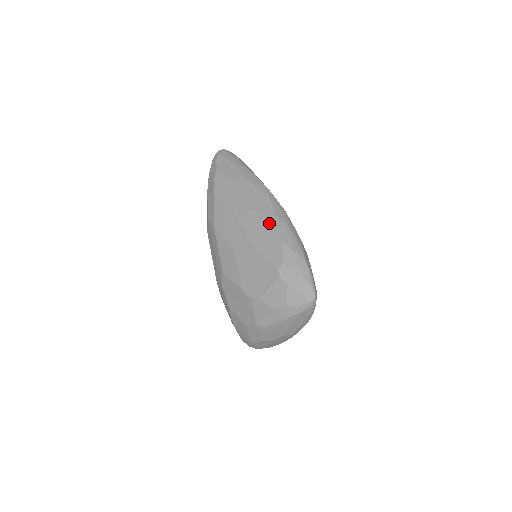
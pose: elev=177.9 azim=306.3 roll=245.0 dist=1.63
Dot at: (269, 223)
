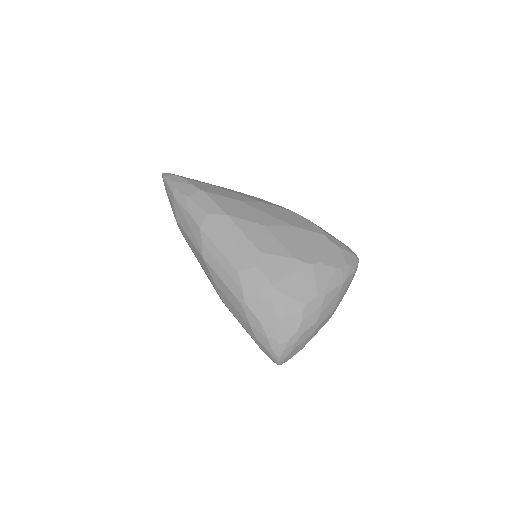
Dot at: (285, 209)
